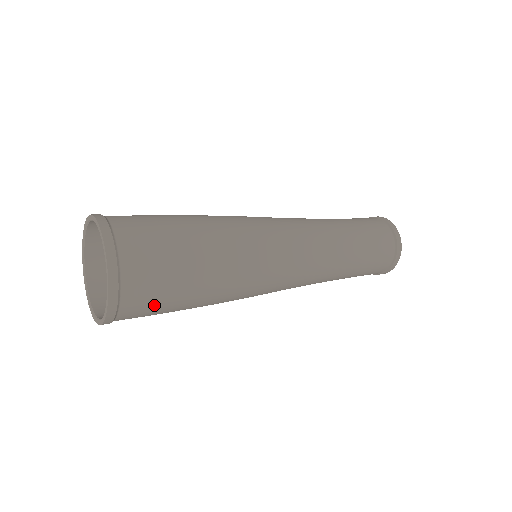
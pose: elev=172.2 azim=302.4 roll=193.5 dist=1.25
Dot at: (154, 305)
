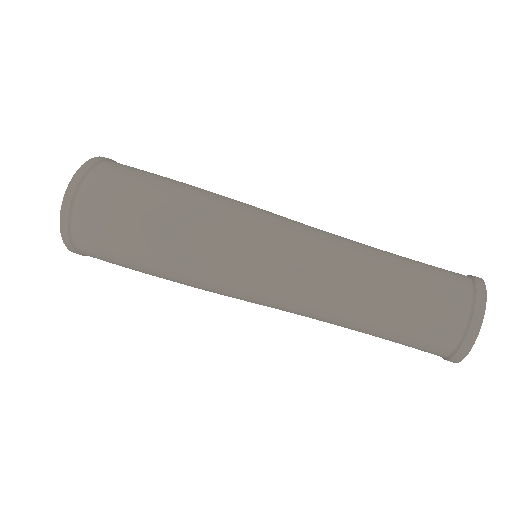
Dot at: occluded
